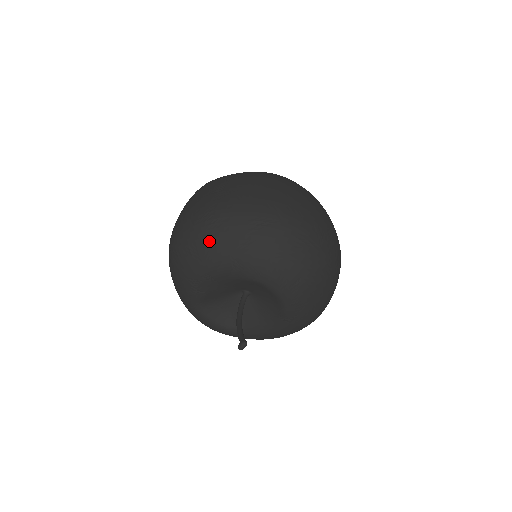
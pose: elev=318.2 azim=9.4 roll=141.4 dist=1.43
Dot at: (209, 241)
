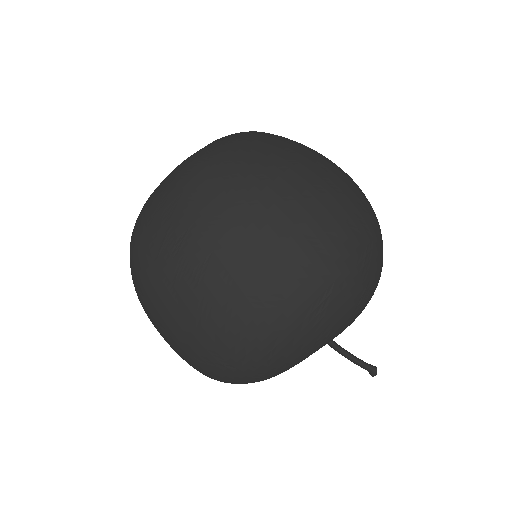
Dot at: (276, 367)
